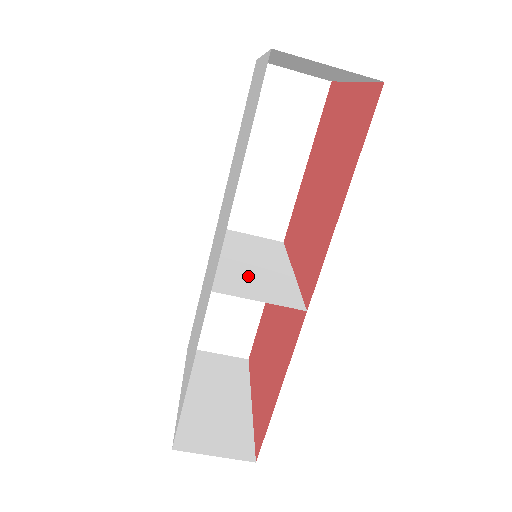
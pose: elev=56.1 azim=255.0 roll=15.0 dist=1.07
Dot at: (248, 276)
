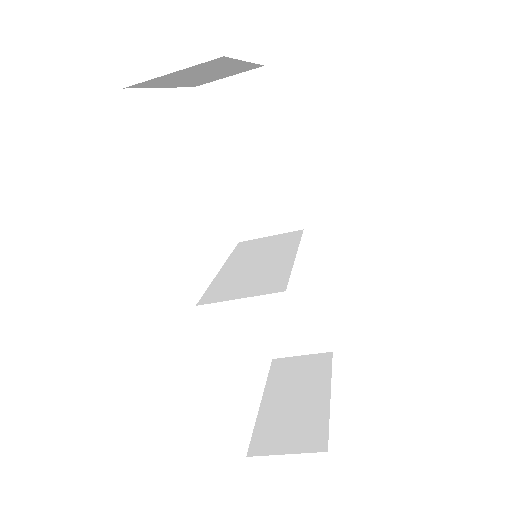
Dot at: (242, 278)
